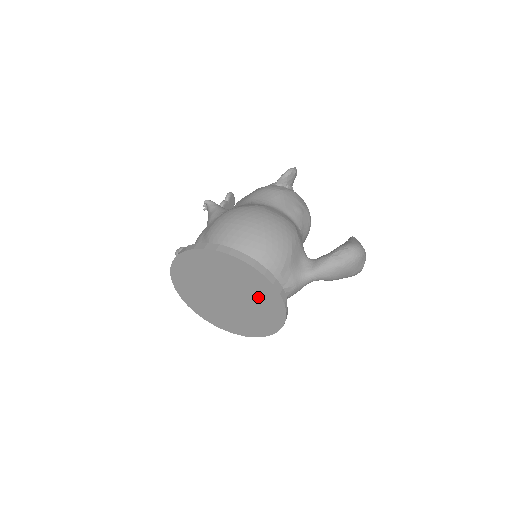
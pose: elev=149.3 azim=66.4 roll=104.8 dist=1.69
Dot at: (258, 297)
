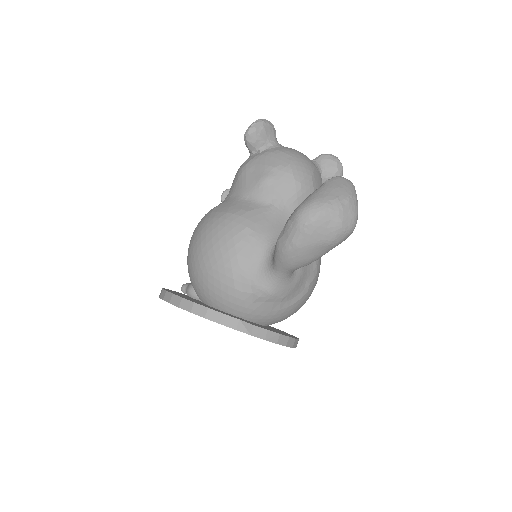
Dot at: occluded
